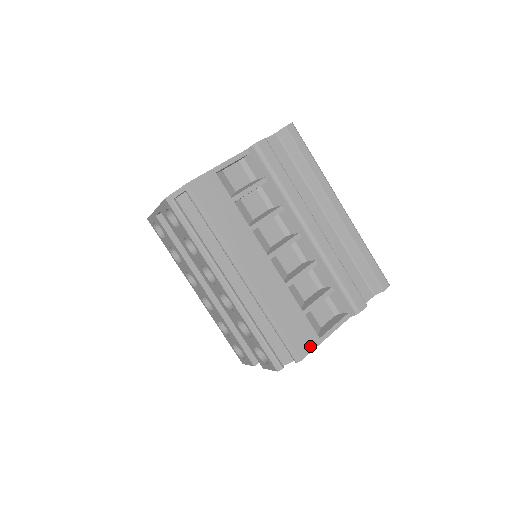
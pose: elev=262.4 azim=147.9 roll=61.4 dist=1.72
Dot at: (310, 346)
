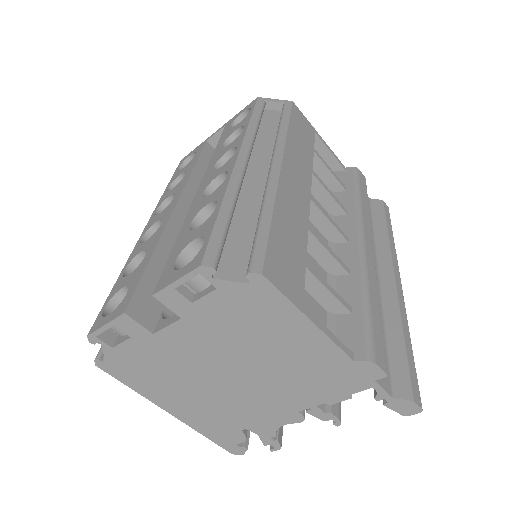
Dot at: (286, 288)
